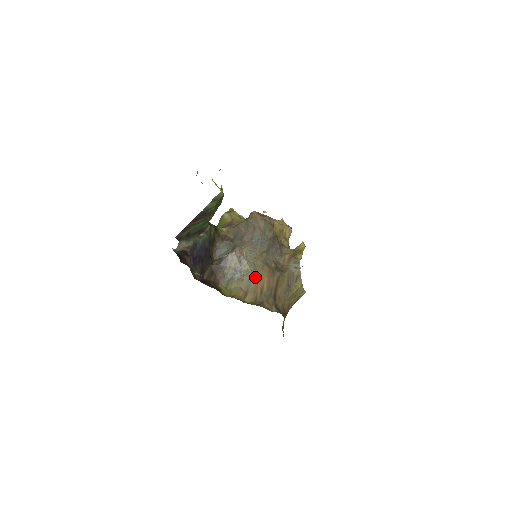
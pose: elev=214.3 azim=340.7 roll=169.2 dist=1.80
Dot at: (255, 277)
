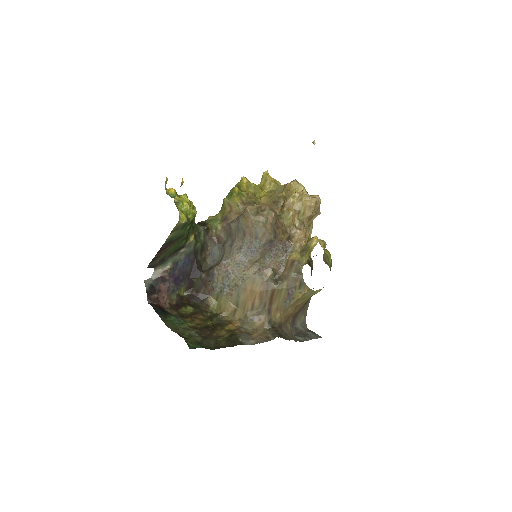
Dot at: (244, 292)
